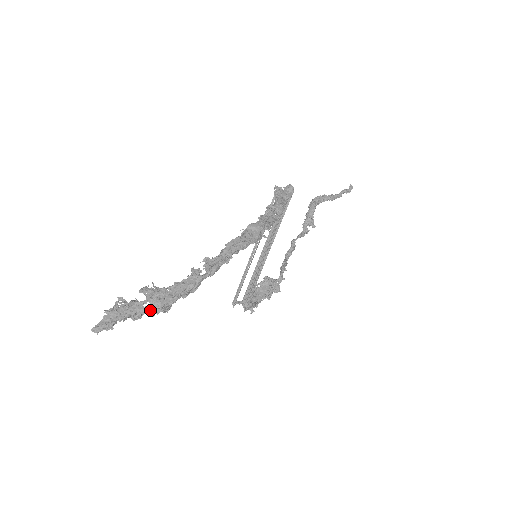
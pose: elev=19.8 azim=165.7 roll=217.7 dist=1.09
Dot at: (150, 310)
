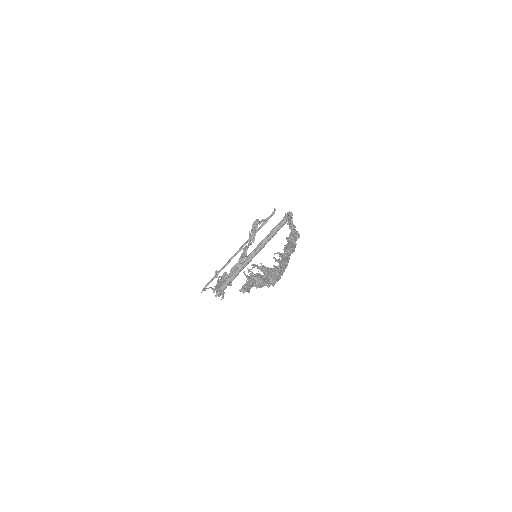
Dot at: (267, 282)
